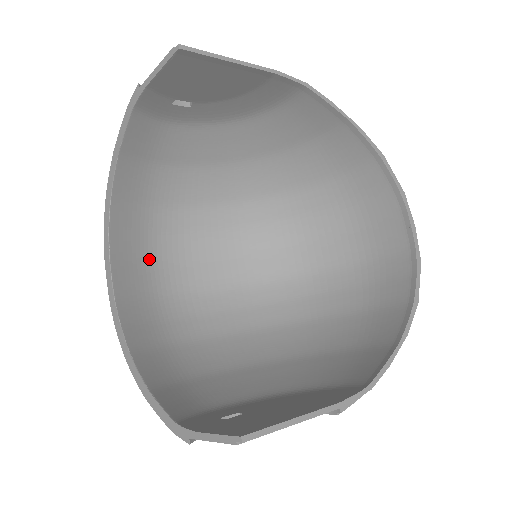
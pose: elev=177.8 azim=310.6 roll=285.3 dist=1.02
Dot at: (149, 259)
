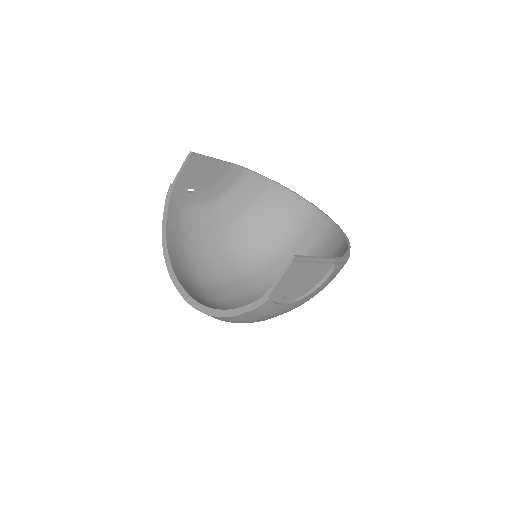
Dot at: (195, 286)
